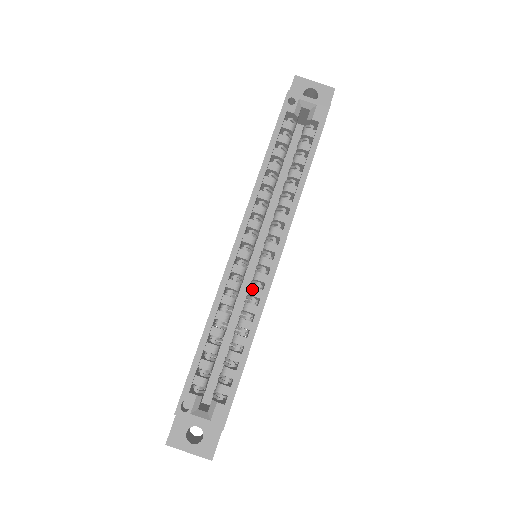
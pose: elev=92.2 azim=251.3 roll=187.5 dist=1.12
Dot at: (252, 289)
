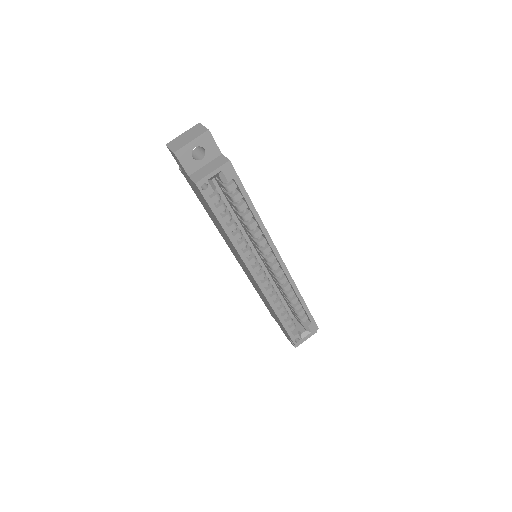
Dot at: (280, 282)
